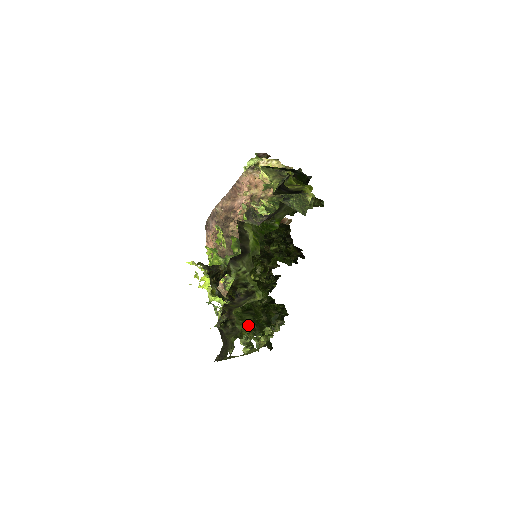
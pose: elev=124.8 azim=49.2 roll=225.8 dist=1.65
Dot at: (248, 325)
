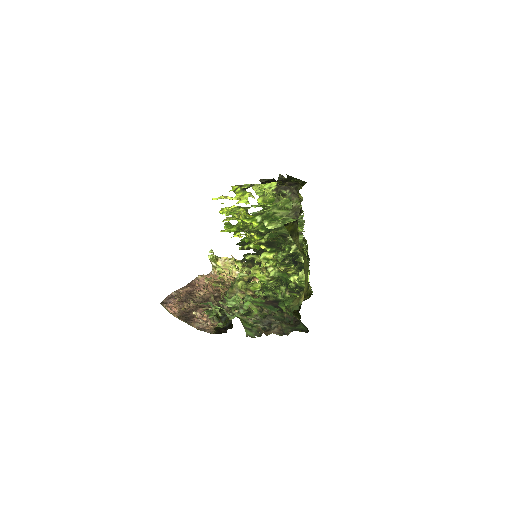
Dot at: occluded
